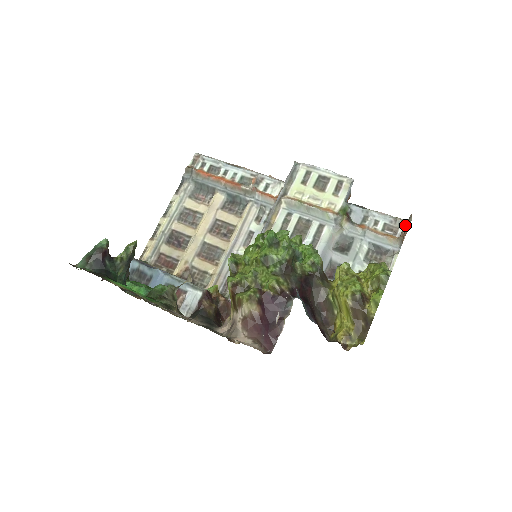
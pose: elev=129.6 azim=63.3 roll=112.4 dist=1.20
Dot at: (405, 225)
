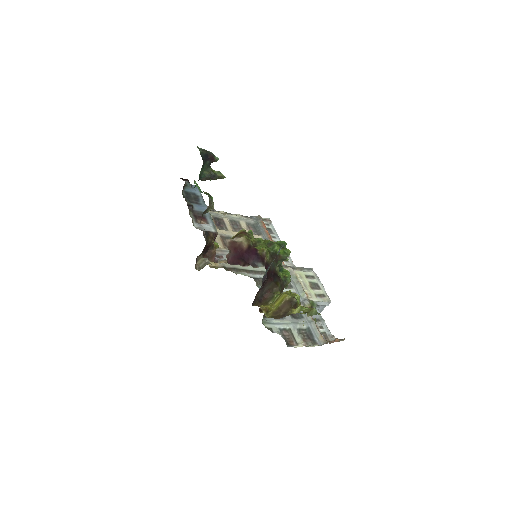
Dot at: (337, 338)
